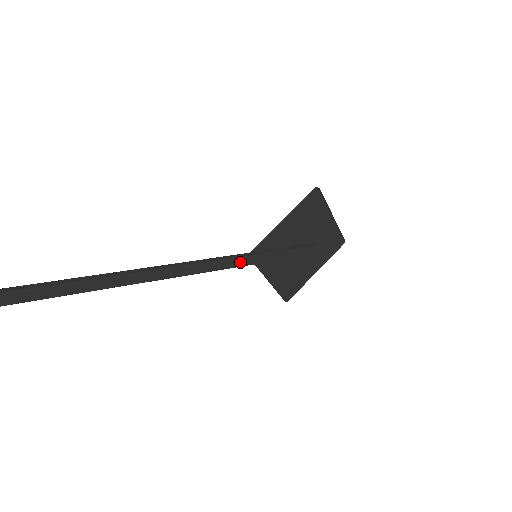
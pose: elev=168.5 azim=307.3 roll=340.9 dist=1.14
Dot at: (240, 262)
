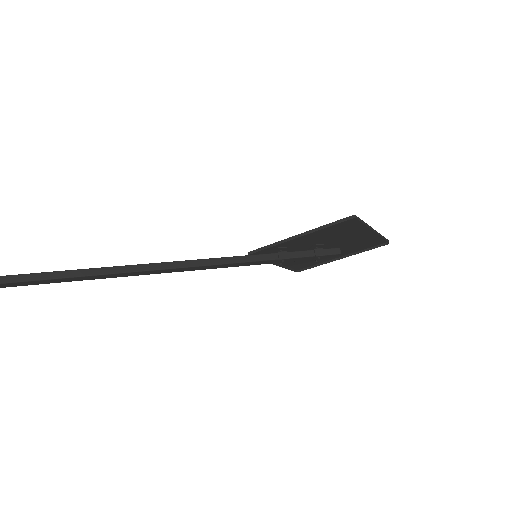
Dot at: (231, 265)
